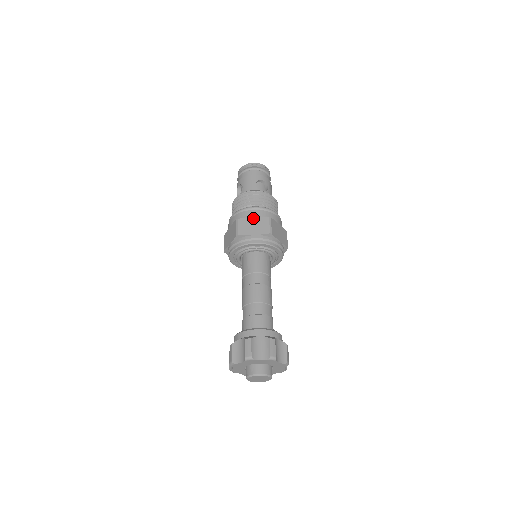
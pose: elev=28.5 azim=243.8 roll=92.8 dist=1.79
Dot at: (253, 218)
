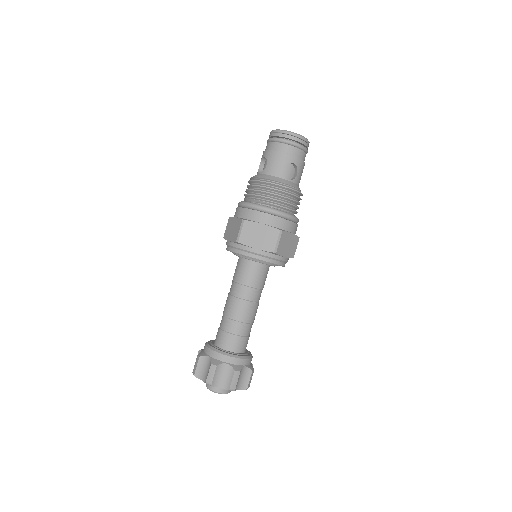
Dot at: (262, 225)
